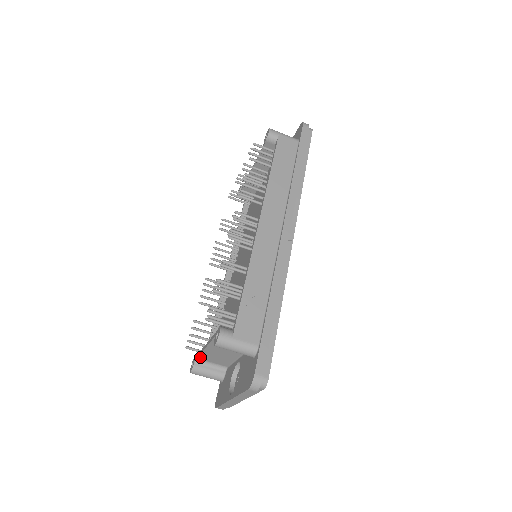
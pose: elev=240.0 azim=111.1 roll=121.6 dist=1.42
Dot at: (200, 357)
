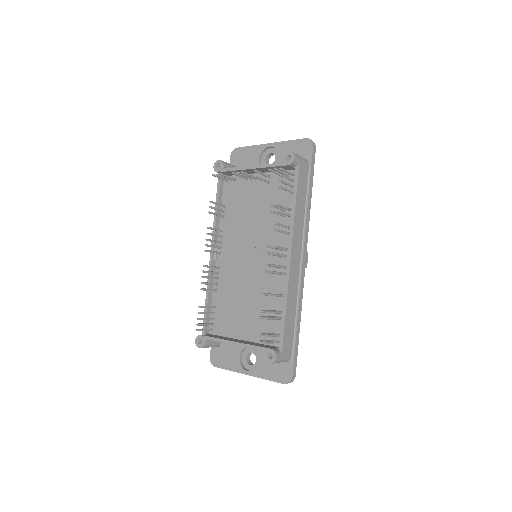
Dot at: (213, 340)
